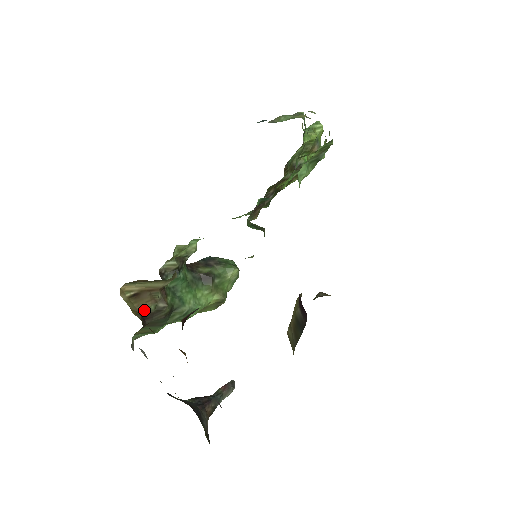
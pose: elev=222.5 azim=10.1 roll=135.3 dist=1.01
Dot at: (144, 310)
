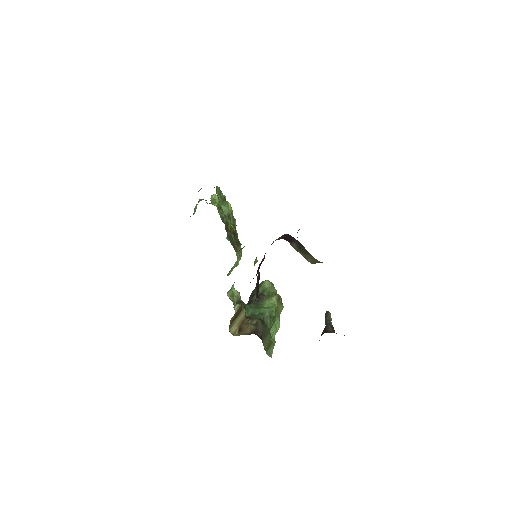
Dot at: (251, 331)
